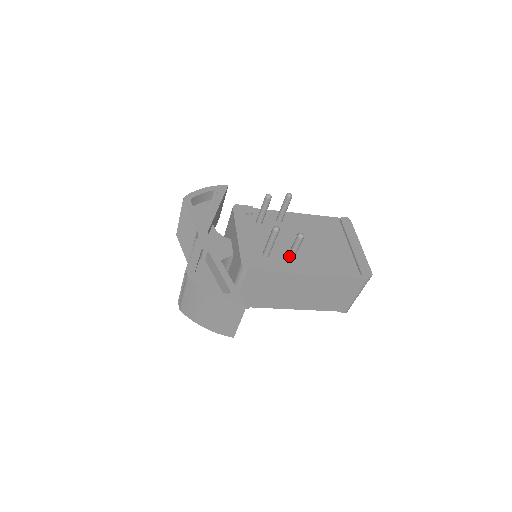
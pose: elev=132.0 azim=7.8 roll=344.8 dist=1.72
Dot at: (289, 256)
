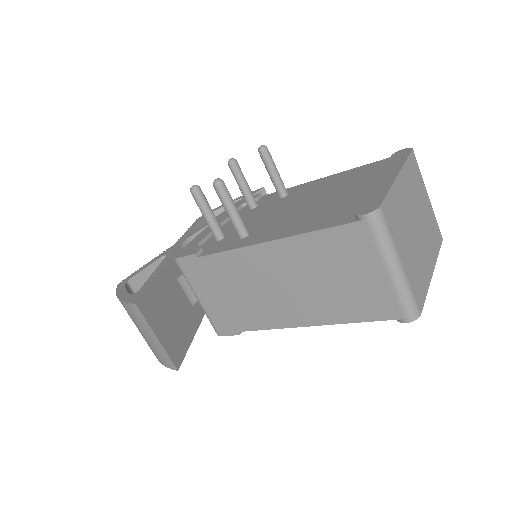
Dot at: occluded
